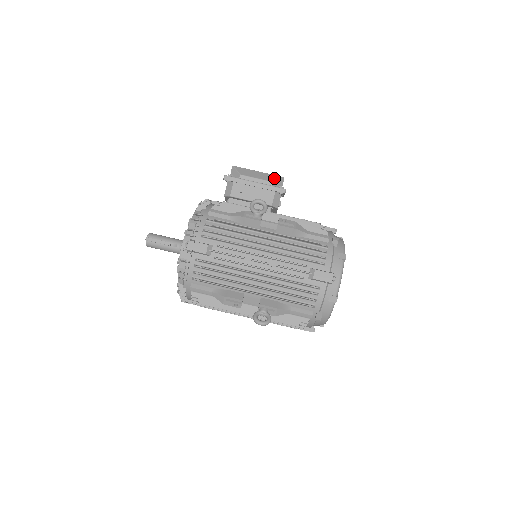
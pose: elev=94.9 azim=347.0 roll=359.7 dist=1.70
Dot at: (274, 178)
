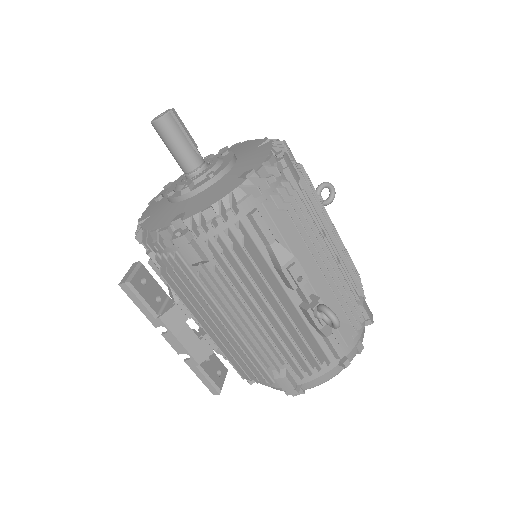
Dot at: occluded
